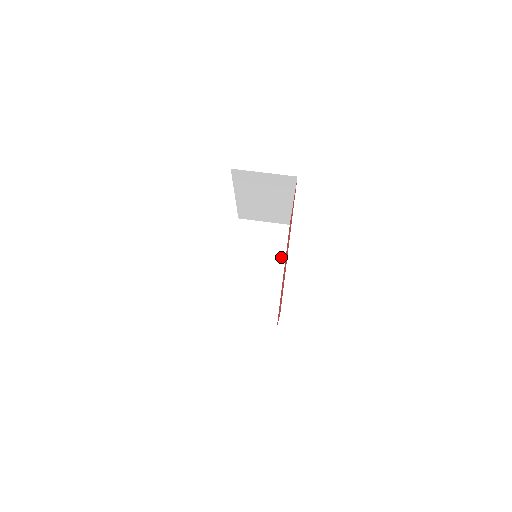
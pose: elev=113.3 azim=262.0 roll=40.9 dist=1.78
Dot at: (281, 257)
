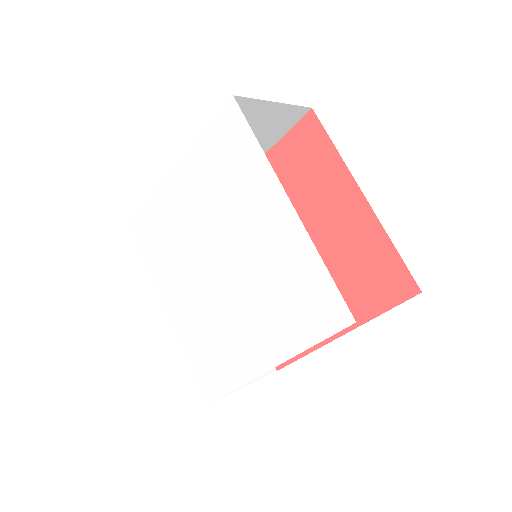
Dot at: occluded
